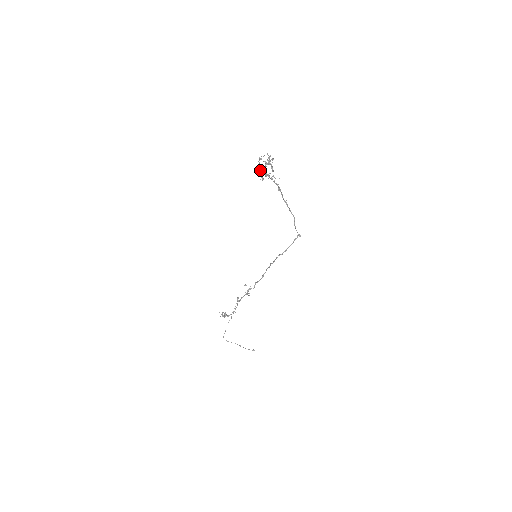
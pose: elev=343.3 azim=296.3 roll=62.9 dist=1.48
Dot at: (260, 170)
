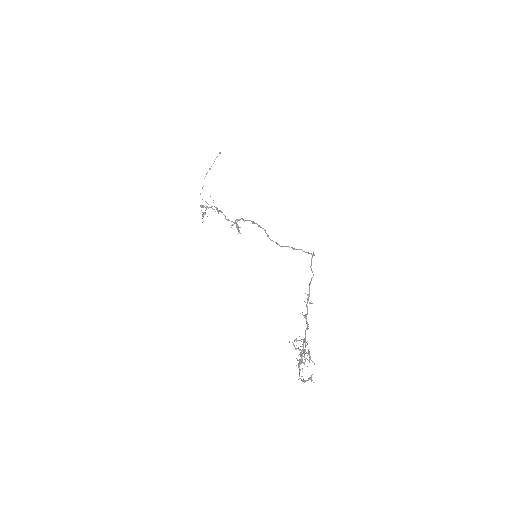
Dot at: occluded
